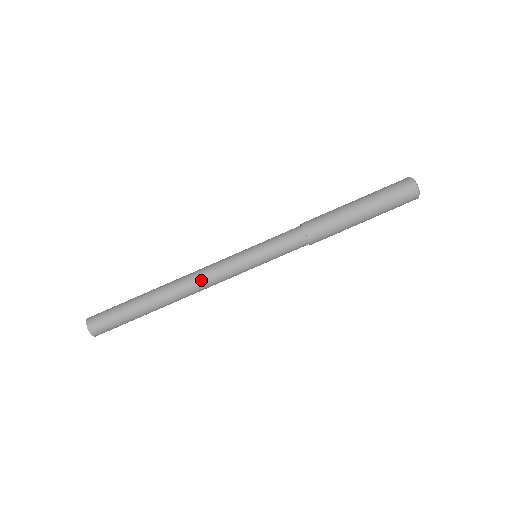
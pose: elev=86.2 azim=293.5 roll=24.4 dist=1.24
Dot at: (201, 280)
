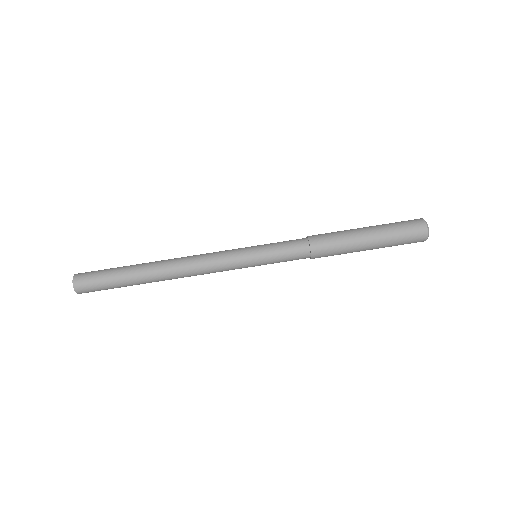
Dot at: (197, 266)
